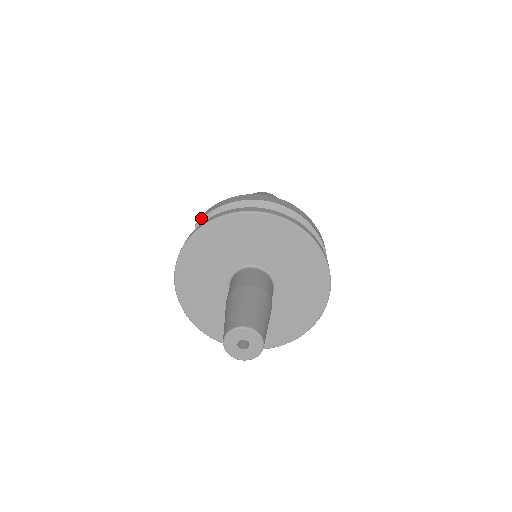
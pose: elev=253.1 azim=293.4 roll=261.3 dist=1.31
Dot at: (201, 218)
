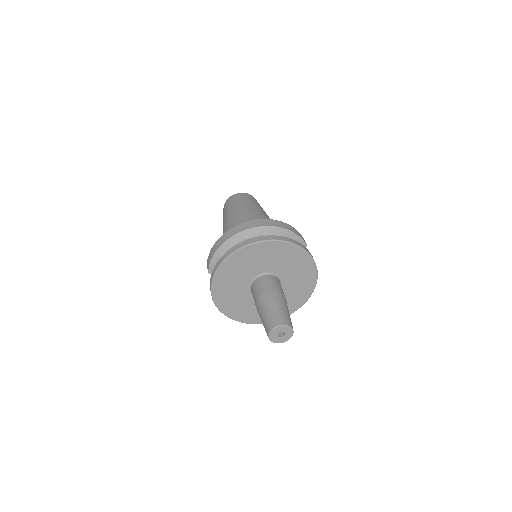
Dot at: (208, 267)
